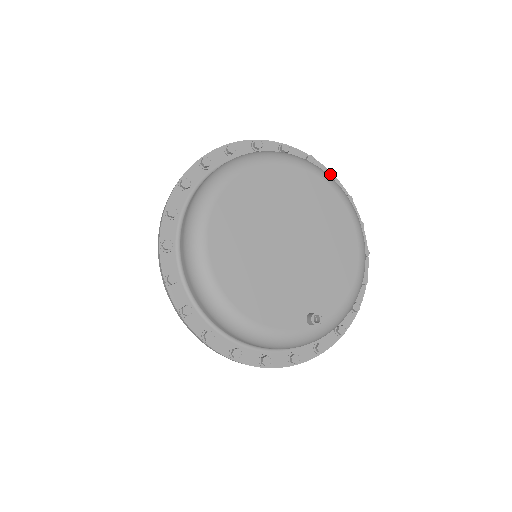
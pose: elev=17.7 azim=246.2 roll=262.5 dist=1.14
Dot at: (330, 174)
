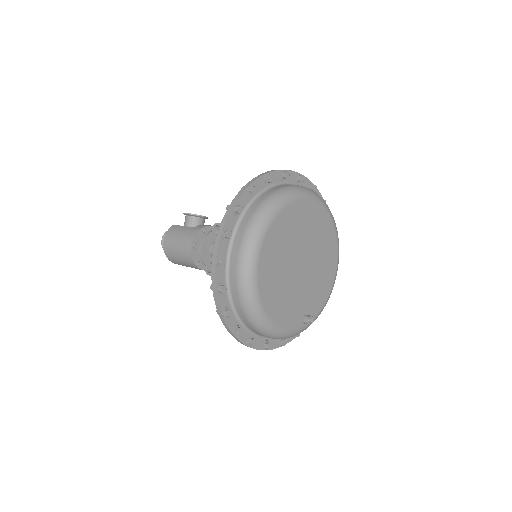
Dot at: occluded
